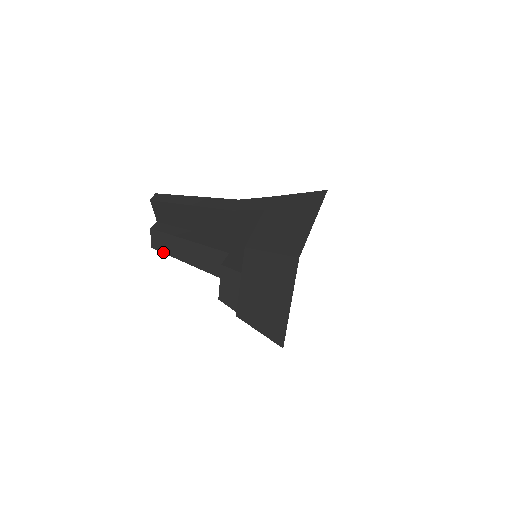
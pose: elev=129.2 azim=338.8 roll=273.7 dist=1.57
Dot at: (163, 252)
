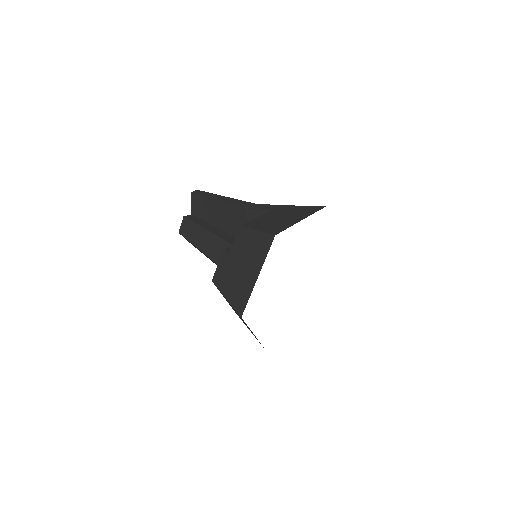
Dot at: (186, 238)
